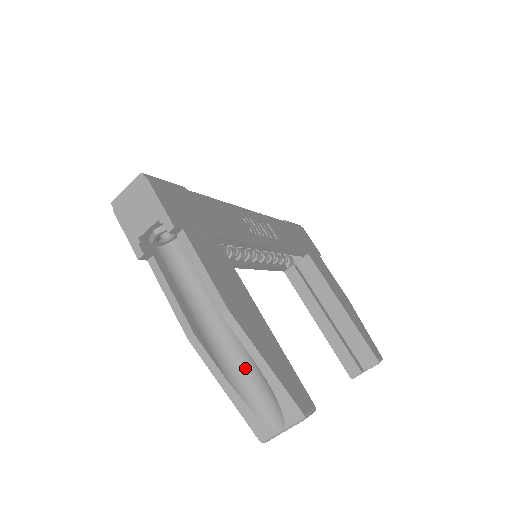
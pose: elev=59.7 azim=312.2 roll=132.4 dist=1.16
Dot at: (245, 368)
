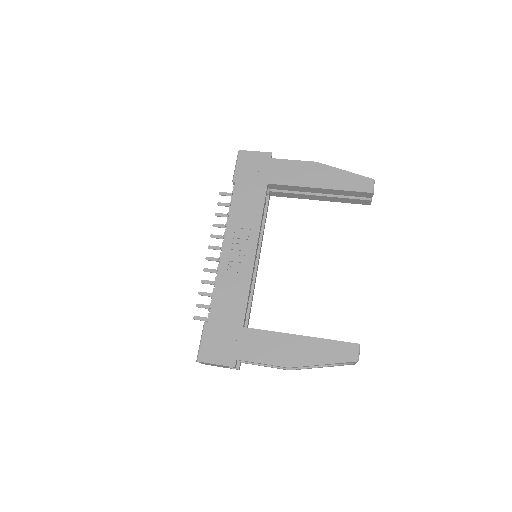
Dot at: occluded
